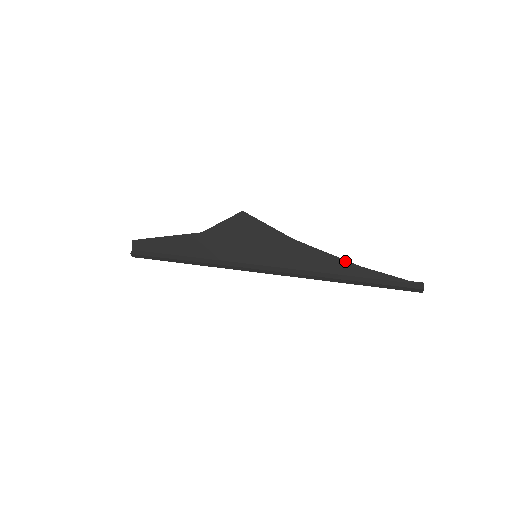
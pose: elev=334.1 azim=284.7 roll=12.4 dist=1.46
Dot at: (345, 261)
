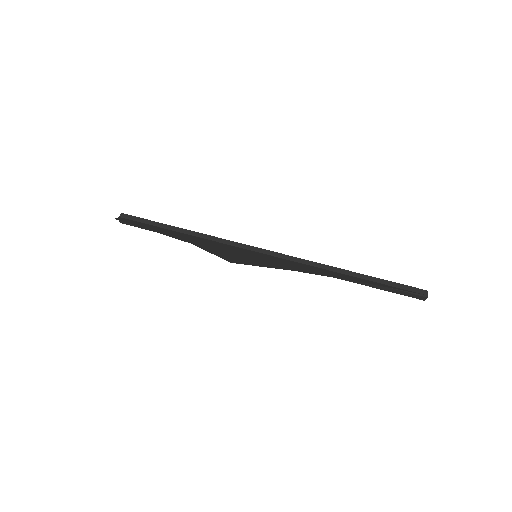
Dot at: occluded
